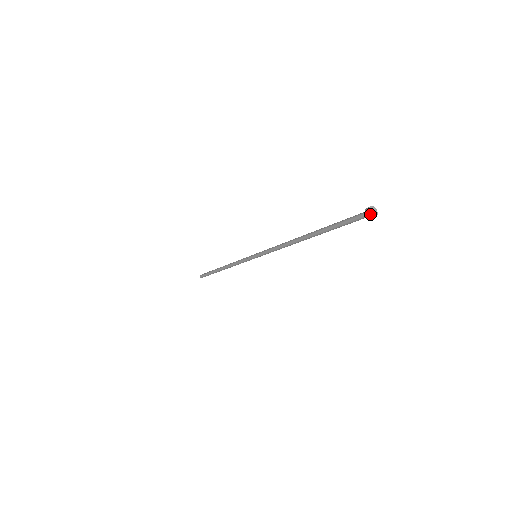
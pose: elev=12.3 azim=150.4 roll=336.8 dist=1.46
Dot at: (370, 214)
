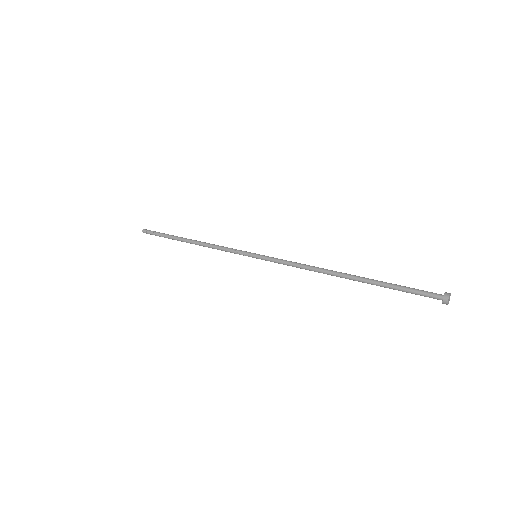
Dot at: (448, 303)
